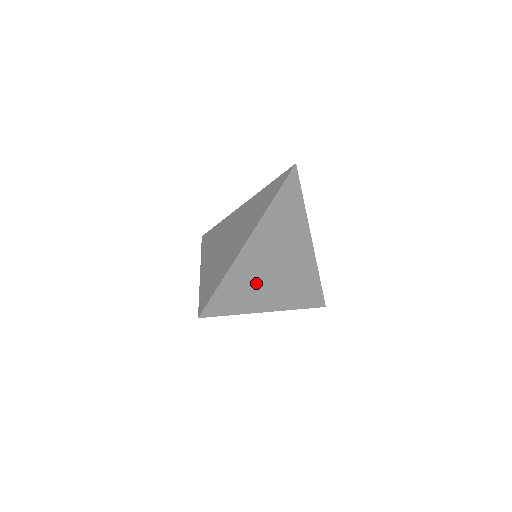
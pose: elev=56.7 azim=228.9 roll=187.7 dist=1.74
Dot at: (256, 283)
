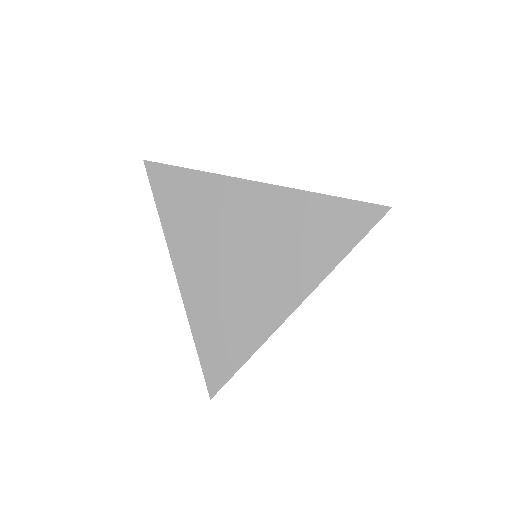
Dot at: occluded
